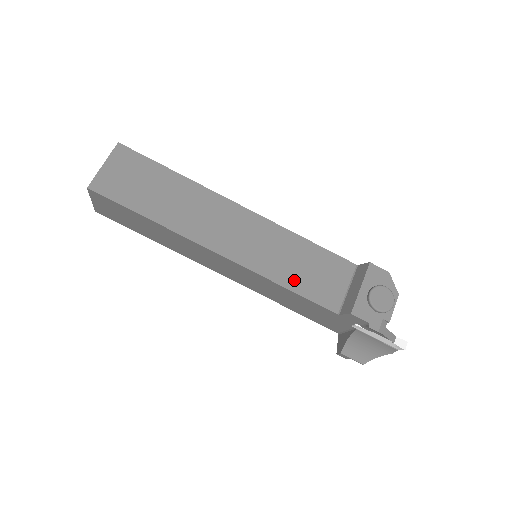
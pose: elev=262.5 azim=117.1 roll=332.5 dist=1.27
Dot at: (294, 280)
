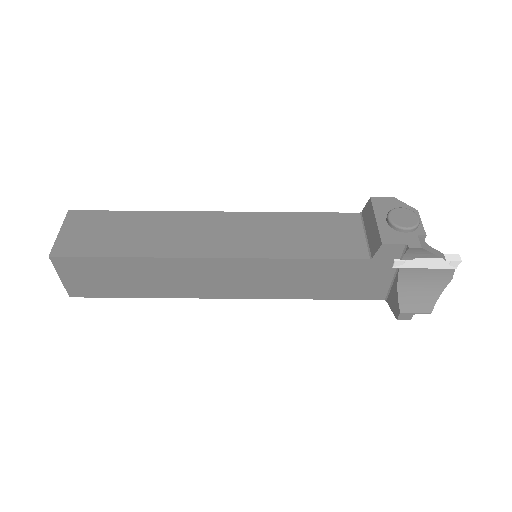
Dot at: (306, 249)
